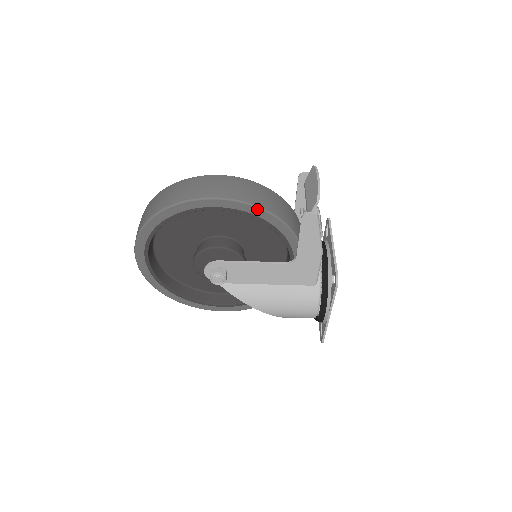
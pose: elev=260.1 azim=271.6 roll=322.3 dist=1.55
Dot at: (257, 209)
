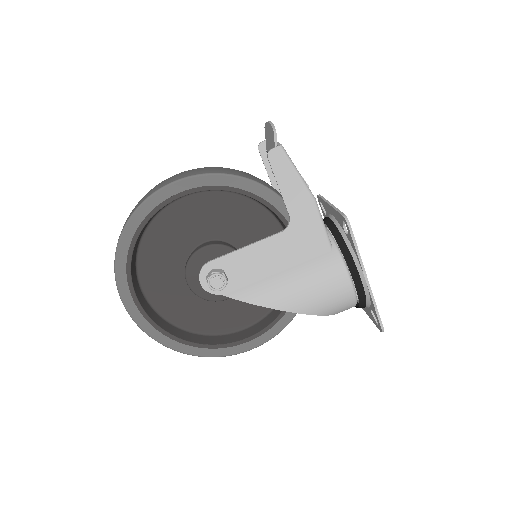
Dot at: (222, 177)
